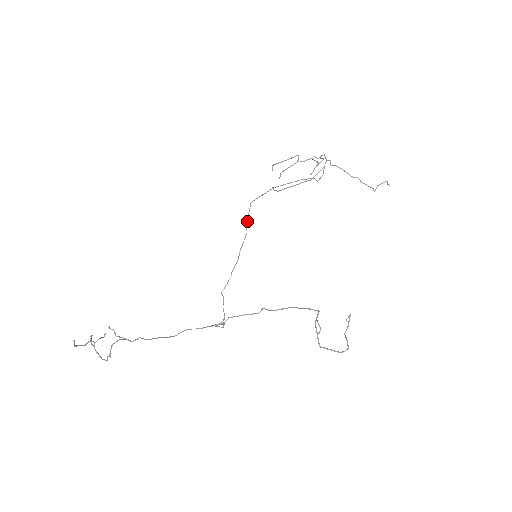
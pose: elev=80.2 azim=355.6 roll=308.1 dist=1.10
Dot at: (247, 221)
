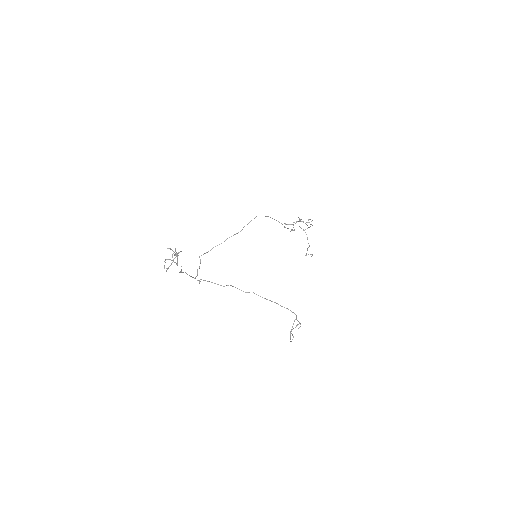
Dot at: occluded
